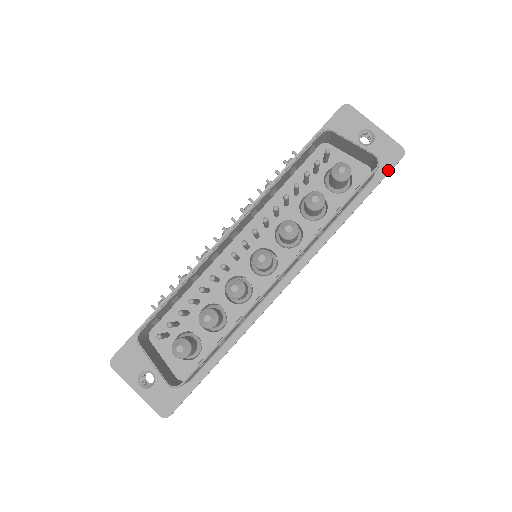
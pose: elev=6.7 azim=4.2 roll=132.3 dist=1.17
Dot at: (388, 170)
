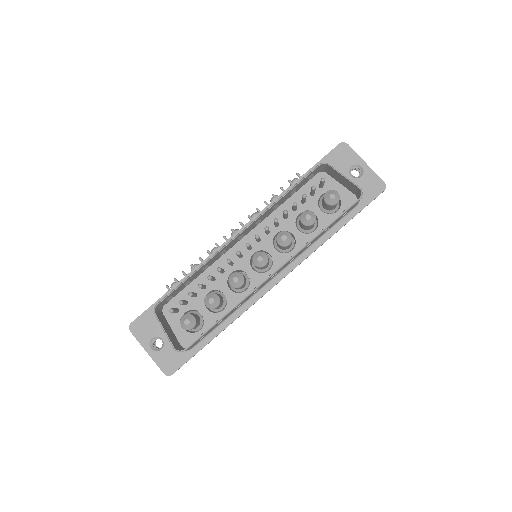
Dot at: (370, 200)
